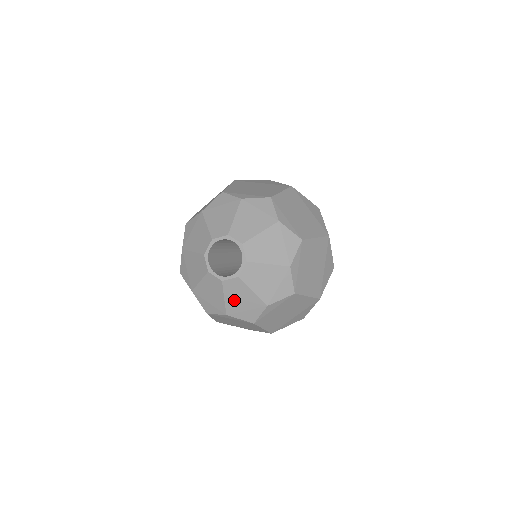
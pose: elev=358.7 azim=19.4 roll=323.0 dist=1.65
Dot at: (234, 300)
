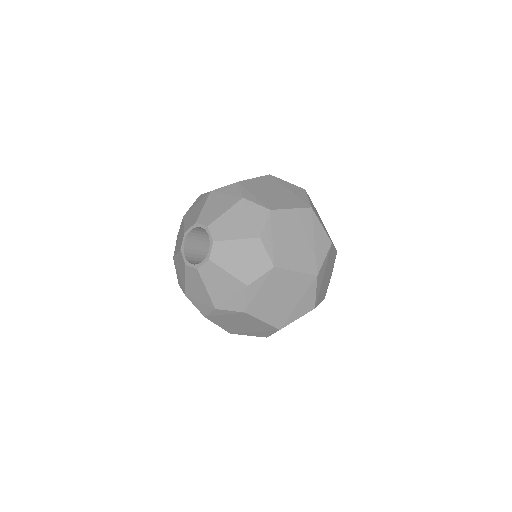
Dot at: (235, 265)
